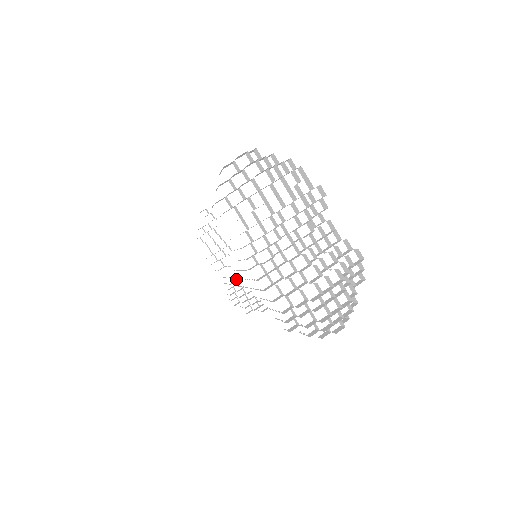
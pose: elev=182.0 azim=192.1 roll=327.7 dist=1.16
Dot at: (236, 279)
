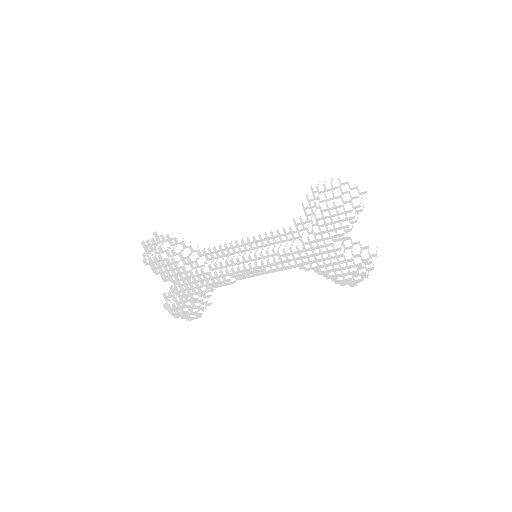
Dot at: (269, 267)
